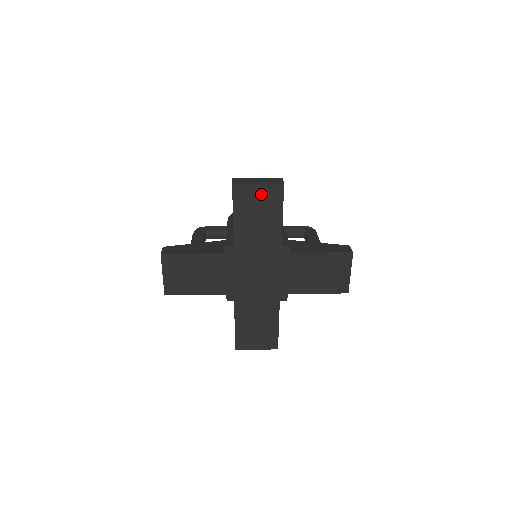
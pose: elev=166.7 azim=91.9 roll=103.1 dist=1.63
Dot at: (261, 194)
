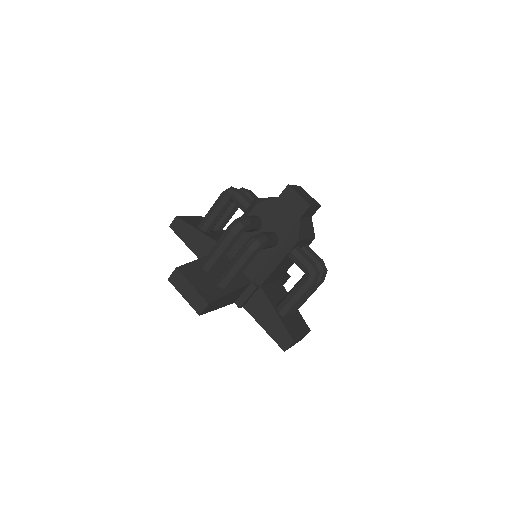
Dot at: occluded
